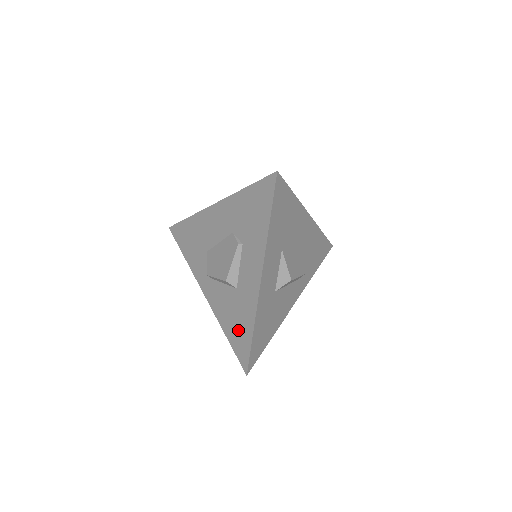
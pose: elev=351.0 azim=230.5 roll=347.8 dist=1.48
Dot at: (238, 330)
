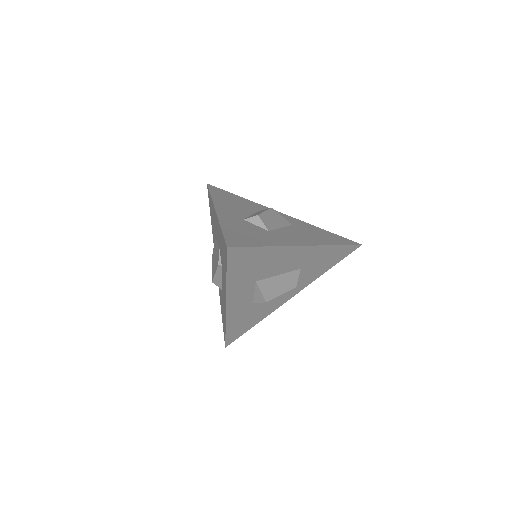
Dot at: occluded
